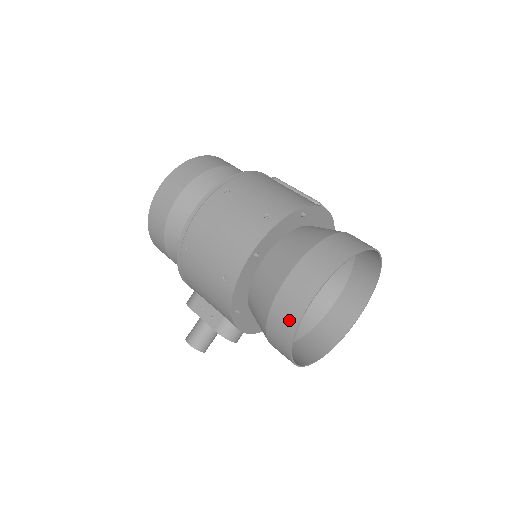
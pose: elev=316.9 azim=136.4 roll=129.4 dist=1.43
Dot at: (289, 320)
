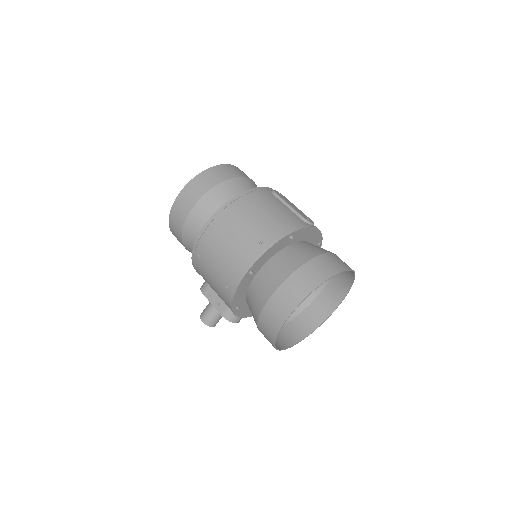
Dot at: (273, 326)
